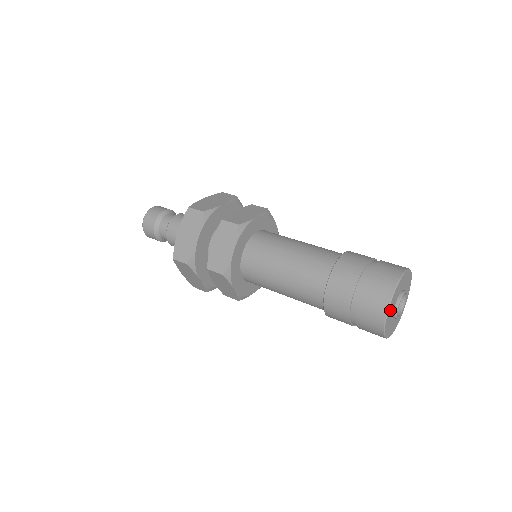
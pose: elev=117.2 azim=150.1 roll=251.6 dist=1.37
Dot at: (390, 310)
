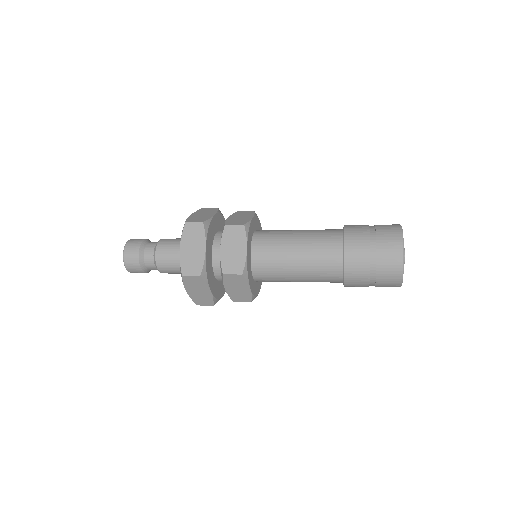
Dot at: occluded
